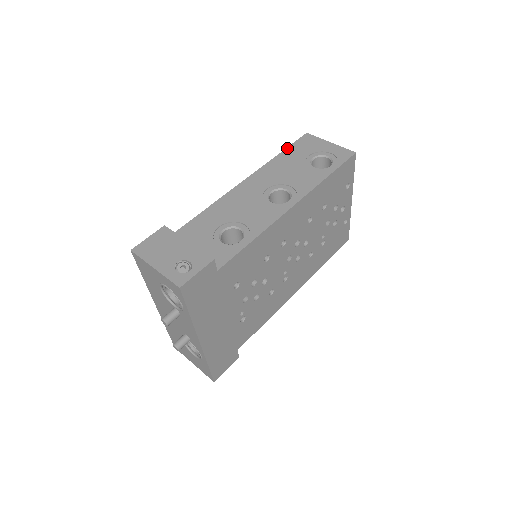
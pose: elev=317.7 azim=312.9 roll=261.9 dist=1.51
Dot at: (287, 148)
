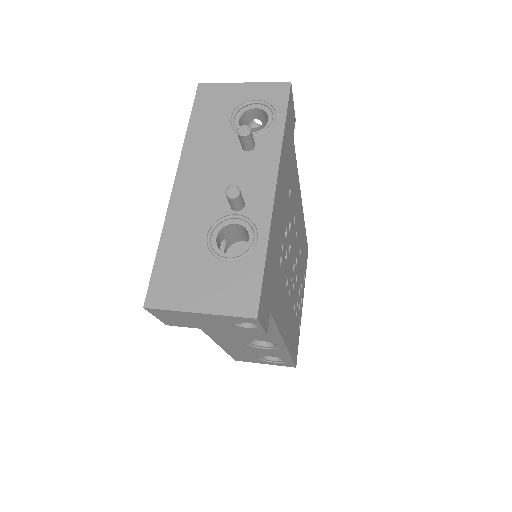
Dot at: occluded
